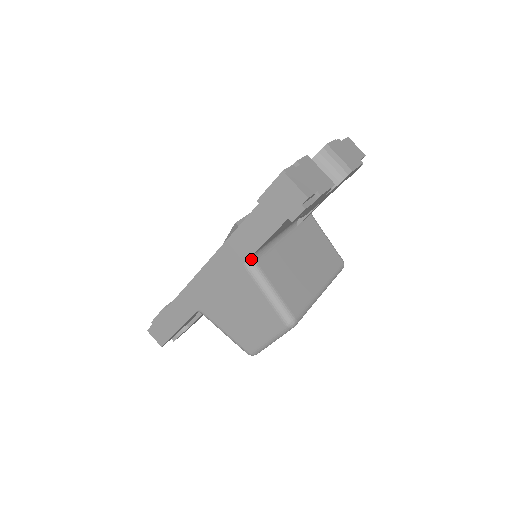
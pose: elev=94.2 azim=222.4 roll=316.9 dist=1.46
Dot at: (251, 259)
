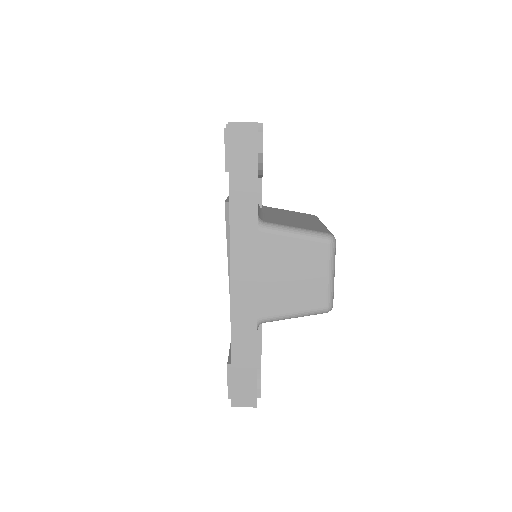
Dot at: (259, 221)
